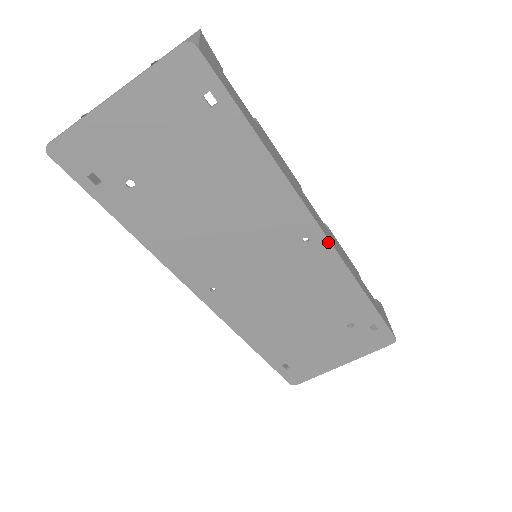
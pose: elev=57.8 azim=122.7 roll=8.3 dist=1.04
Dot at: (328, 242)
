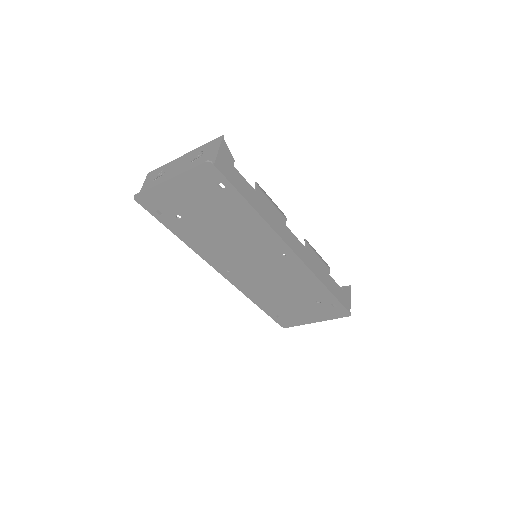
Dot at: (298, 258)
